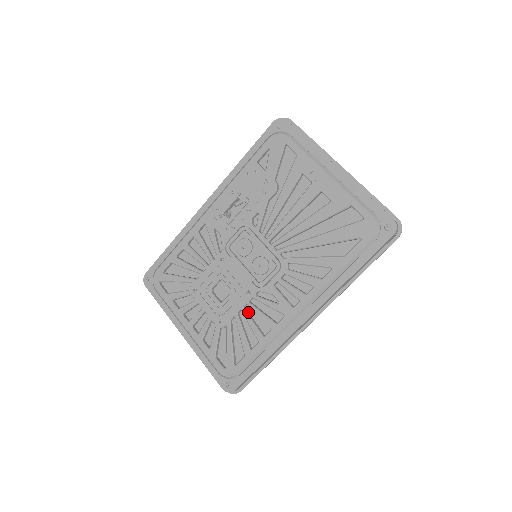
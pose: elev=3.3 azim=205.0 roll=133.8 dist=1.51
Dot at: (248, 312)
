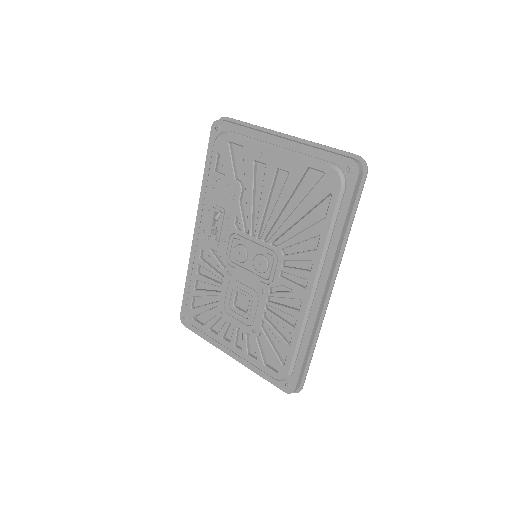
Dot at: (272, 311)
